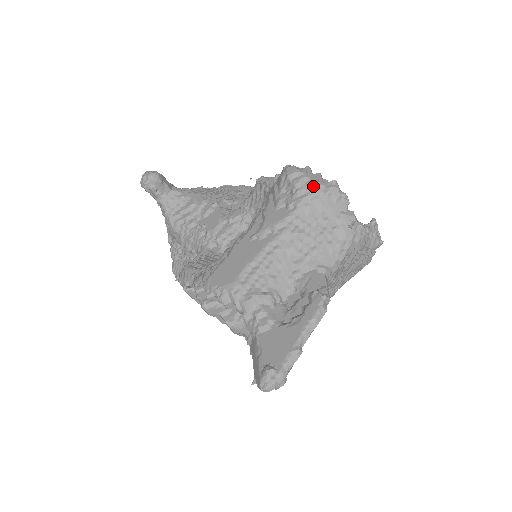
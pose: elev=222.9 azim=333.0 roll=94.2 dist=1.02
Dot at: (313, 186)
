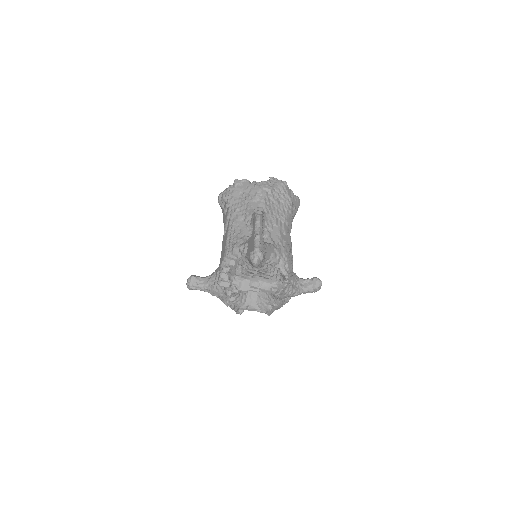
Dot at: (229, 190)
